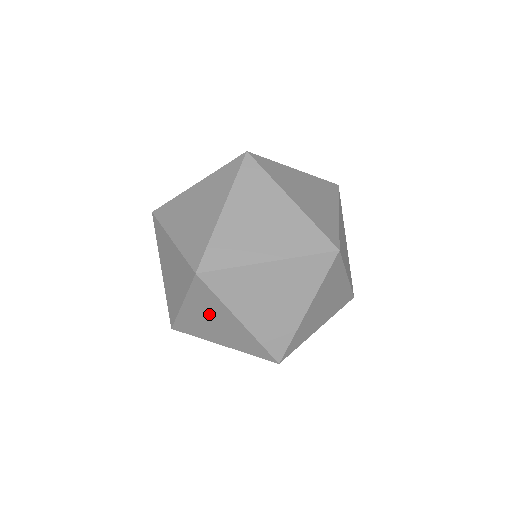
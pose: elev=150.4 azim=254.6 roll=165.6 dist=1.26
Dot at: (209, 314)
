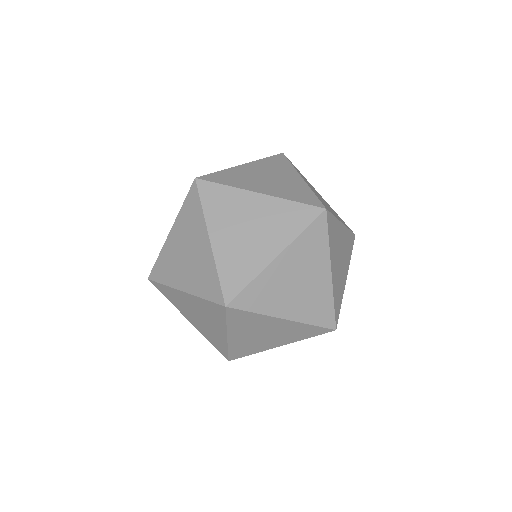
Dot at: (187, 238)
